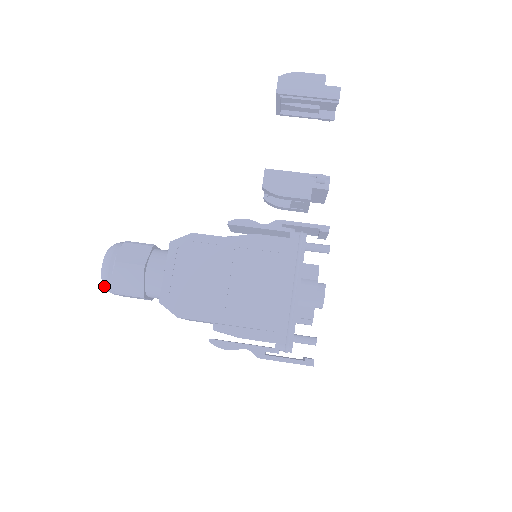
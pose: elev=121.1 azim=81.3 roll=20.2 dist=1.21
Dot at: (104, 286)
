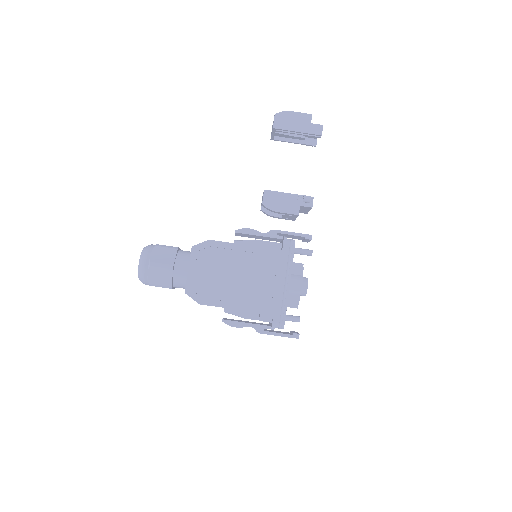
Dot at: (140, 279)
